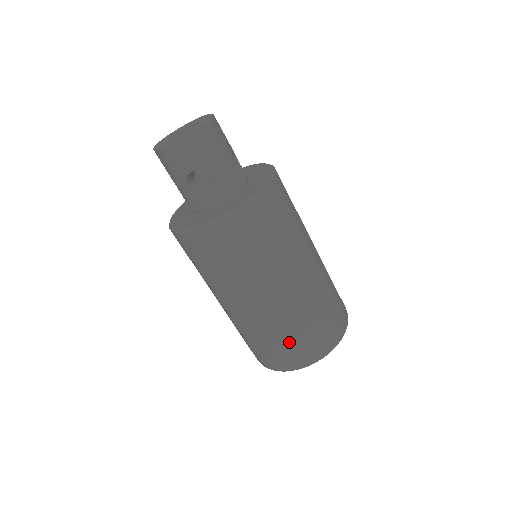
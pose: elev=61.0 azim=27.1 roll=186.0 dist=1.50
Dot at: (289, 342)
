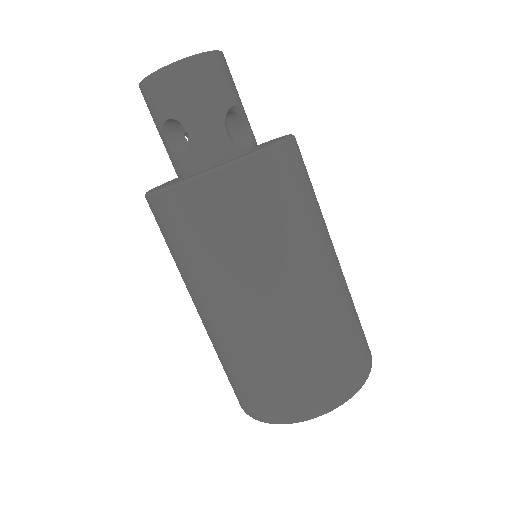
Dot at: (255, 382)
